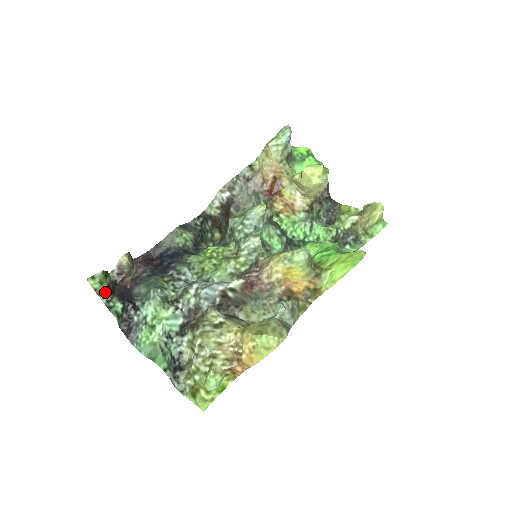
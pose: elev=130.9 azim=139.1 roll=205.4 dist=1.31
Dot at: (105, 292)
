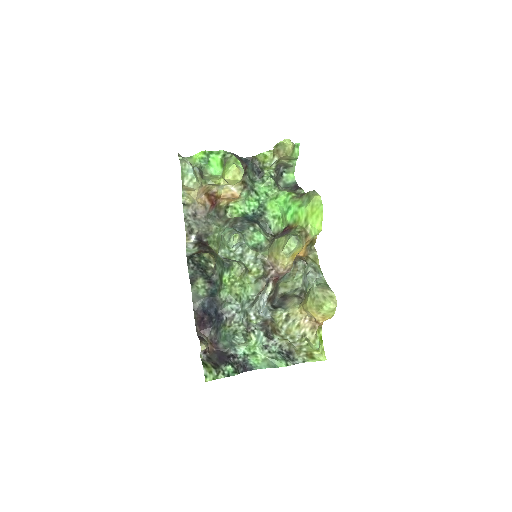
Dot at: (217, 373)
